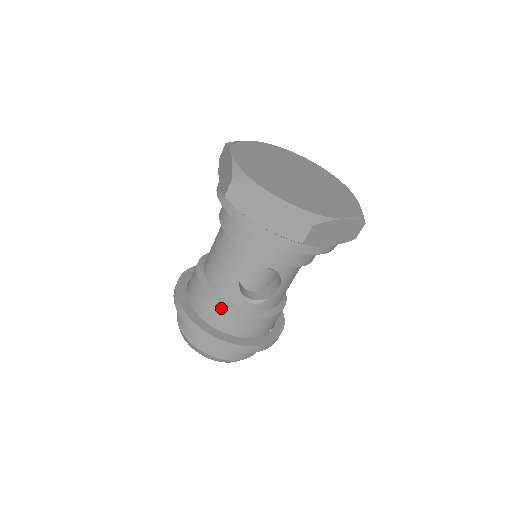
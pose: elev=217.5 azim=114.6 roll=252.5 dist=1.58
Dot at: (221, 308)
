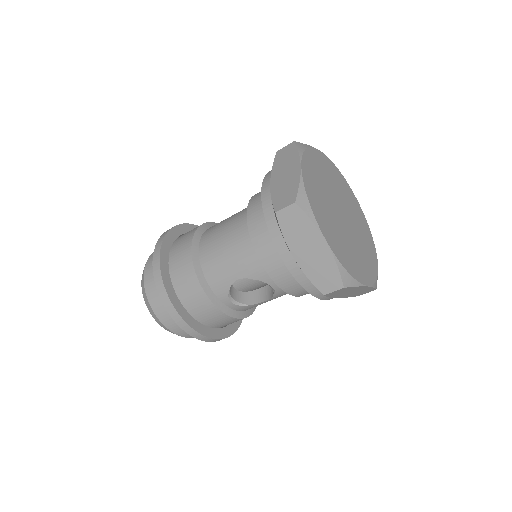
Dot at: (202, 294)
